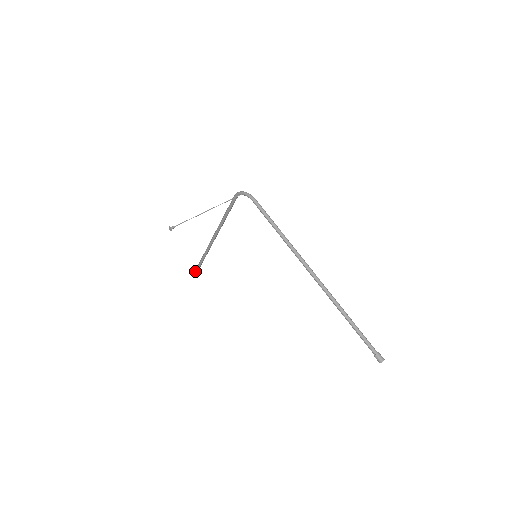
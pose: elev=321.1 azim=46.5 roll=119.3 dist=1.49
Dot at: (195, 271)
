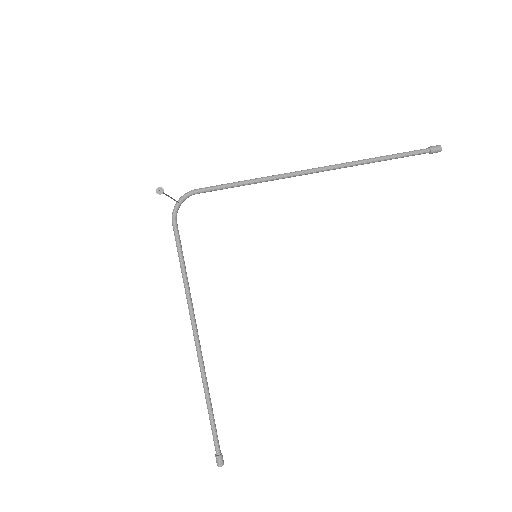
Dot at: (216, 449)
